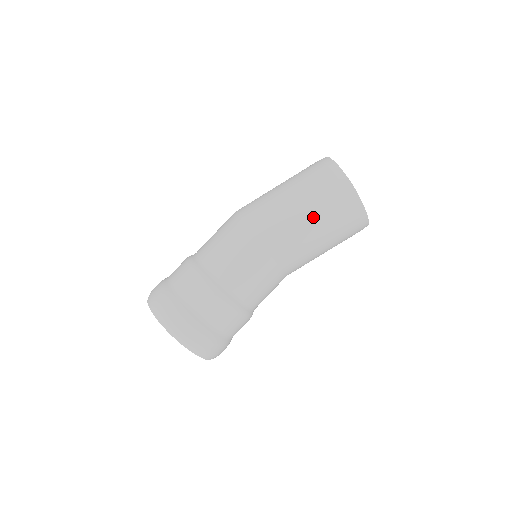
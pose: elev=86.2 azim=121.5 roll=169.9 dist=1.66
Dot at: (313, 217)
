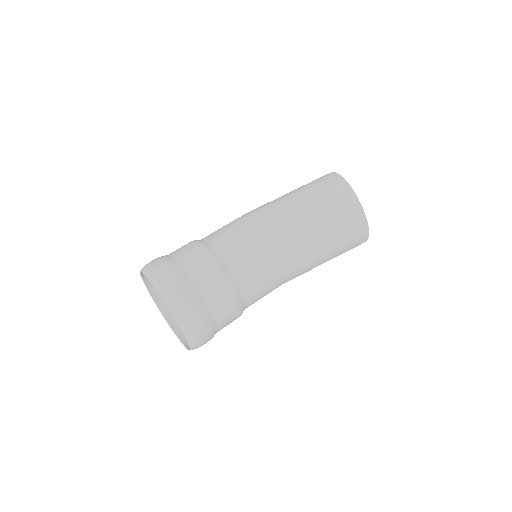
Dot at: (299, 194)
